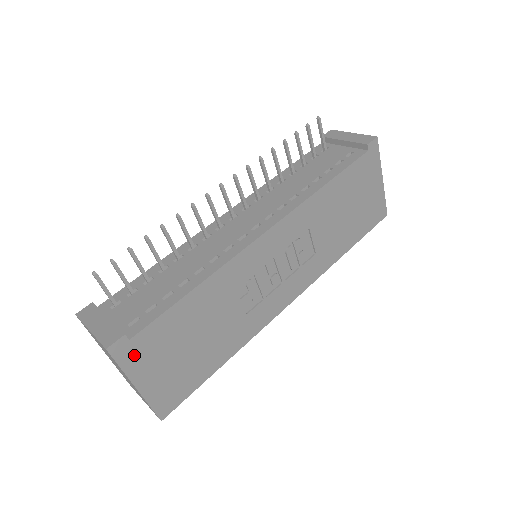
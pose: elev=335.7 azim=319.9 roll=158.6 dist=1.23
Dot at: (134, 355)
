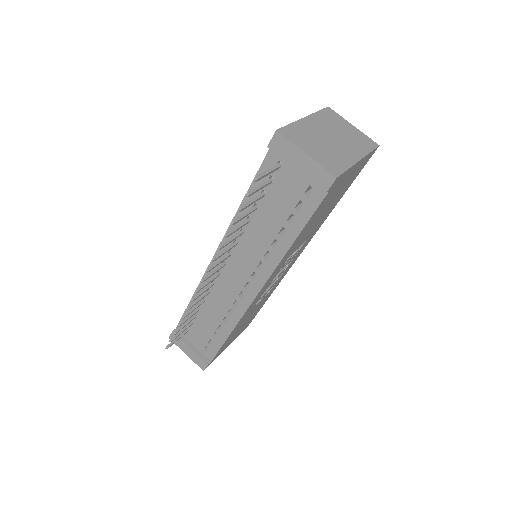
Dot at: (217, 356)
